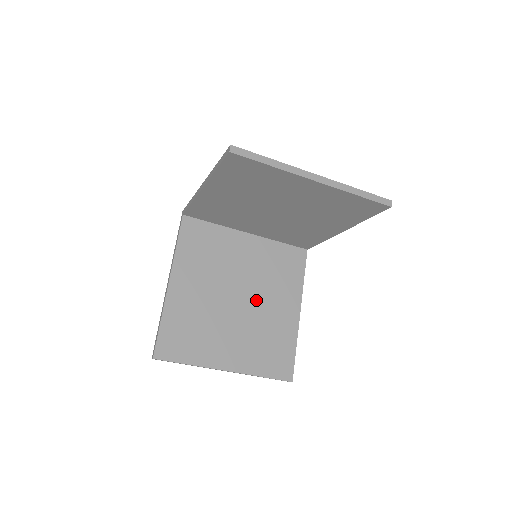
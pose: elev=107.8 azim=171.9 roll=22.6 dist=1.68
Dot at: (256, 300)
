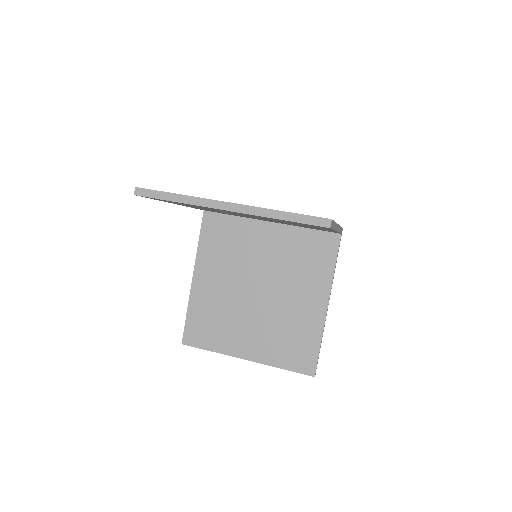
Dot at: (277, 293)
